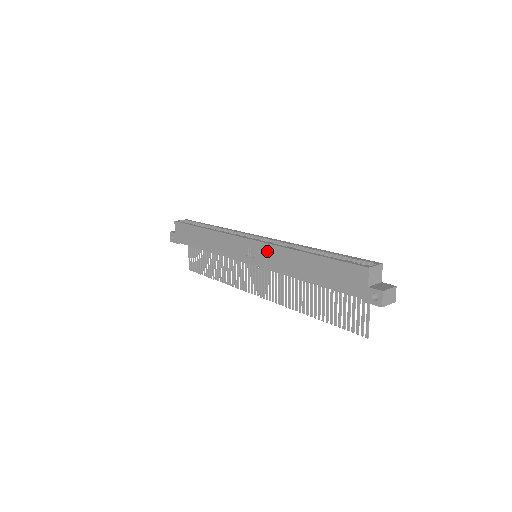
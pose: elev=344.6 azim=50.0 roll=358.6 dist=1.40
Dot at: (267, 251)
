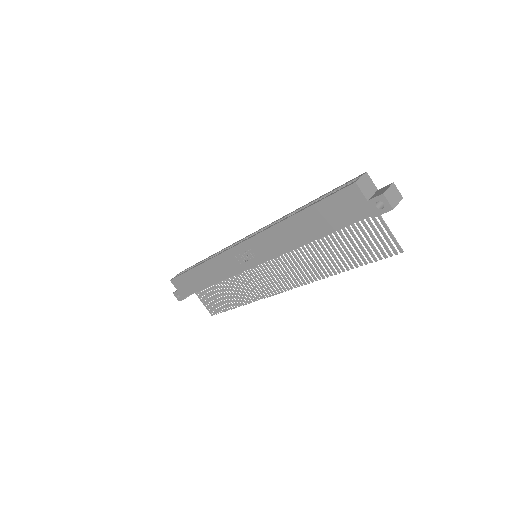
Dot at: (260, 242)
